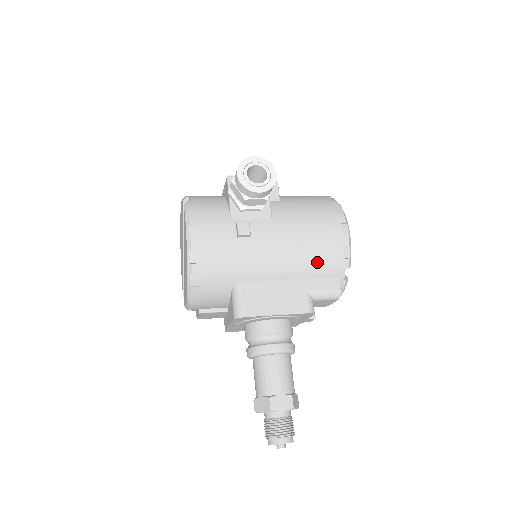
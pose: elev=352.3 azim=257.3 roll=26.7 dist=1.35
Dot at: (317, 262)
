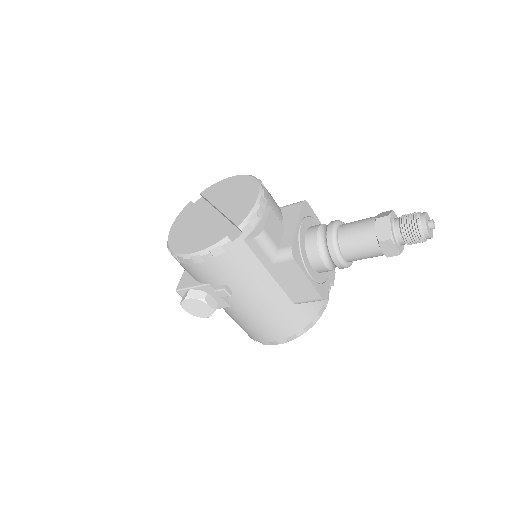
Dot at: occluded
